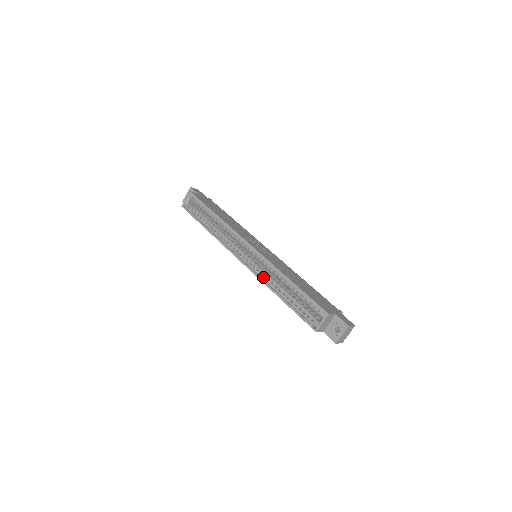
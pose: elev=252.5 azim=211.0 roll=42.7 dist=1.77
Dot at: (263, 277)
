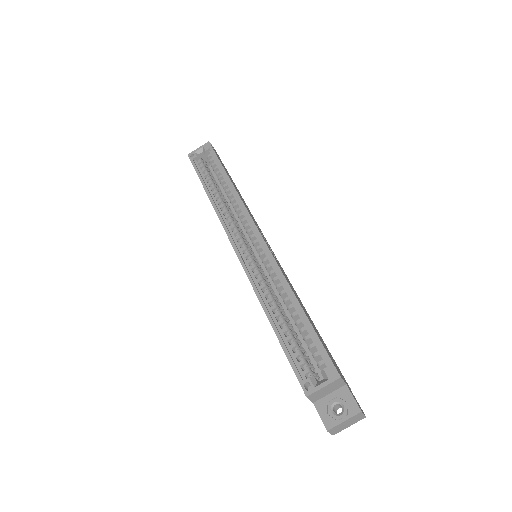
Dot at: (257, 282)
